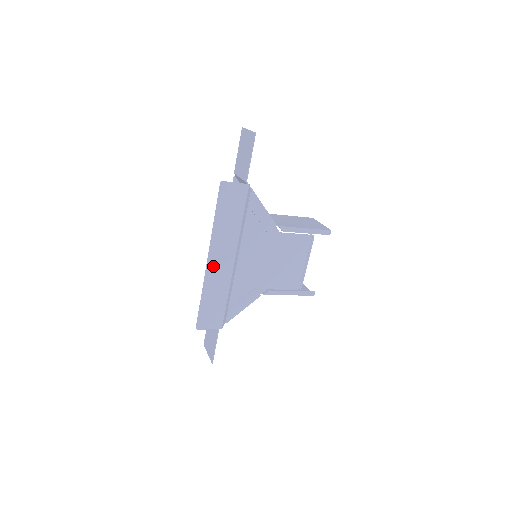
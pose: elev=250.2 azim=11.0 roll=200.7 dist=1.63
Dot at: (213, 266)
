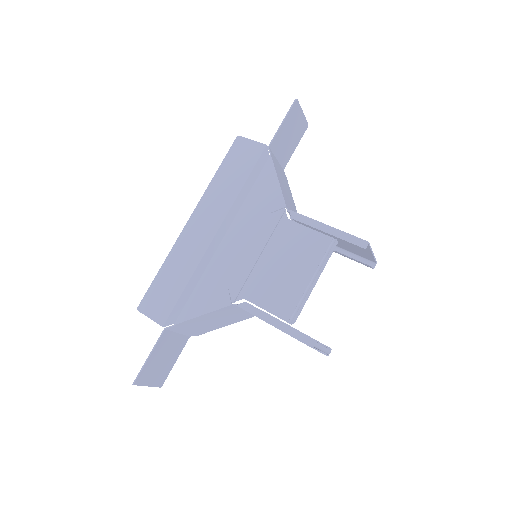
Dot at: (191, 231)
